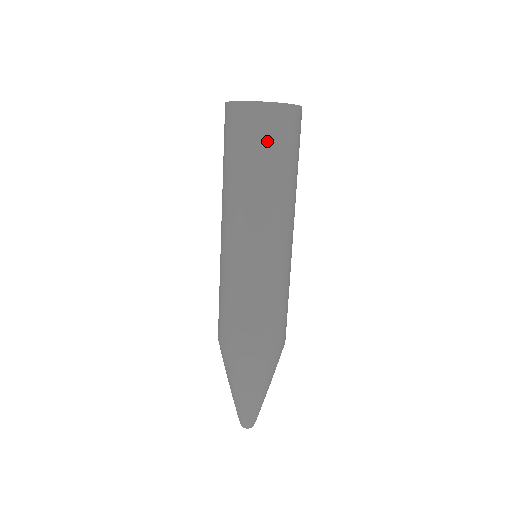
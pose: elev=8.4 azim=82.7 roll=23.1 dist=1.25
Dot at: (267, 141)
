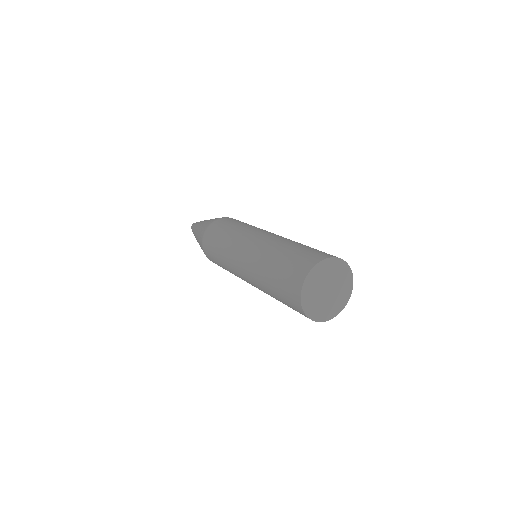
Dot at: occluded
